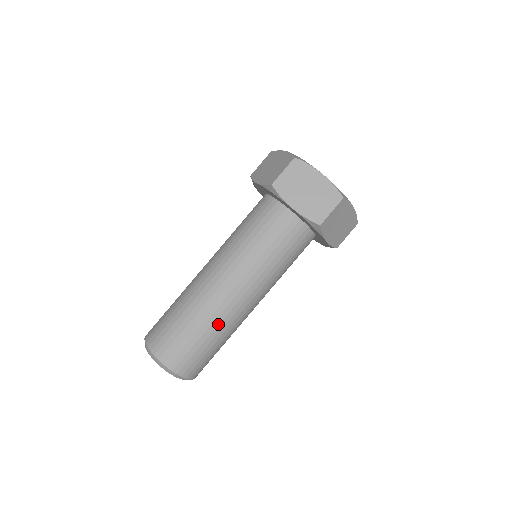
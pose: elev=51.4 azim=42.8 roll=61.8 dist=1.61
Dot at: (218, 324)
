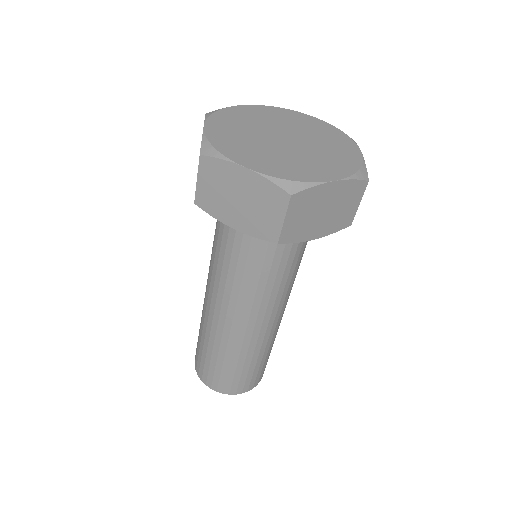
Dot at: (239, 351)
